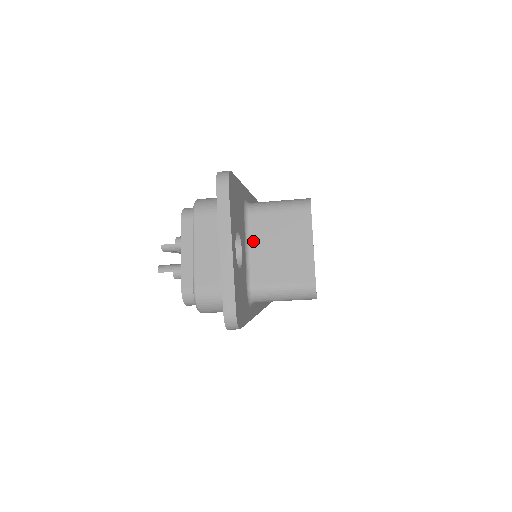
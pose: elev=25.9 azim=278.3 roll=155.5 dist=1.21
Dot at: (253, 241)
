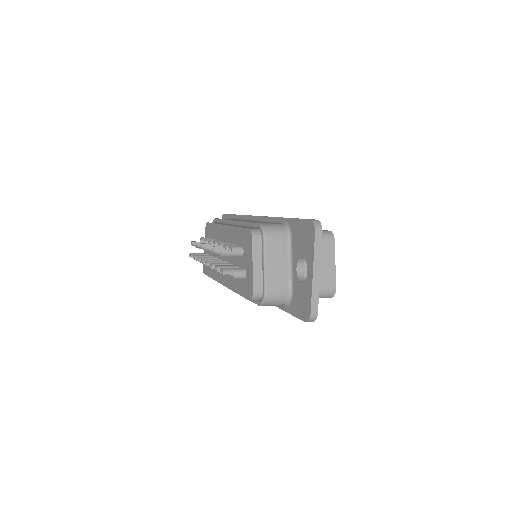
Dot at: occluded
